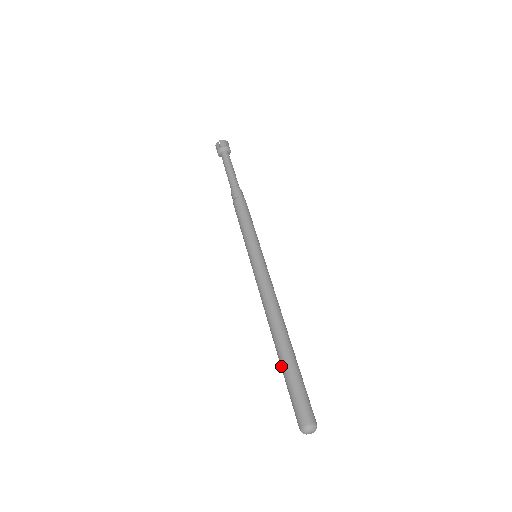
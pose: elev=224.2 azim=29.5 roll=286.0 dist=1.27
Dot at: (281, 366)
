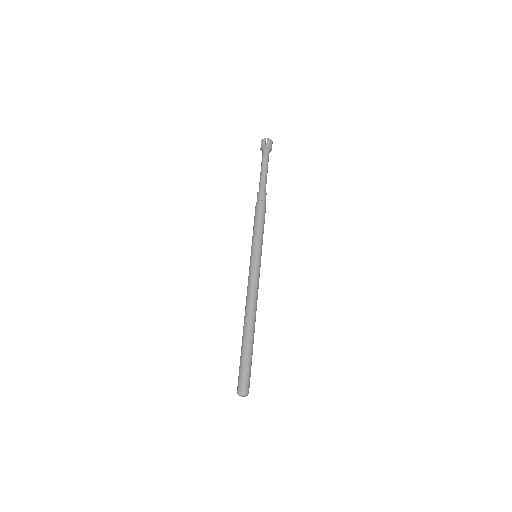
Dot at: (242, 346)
